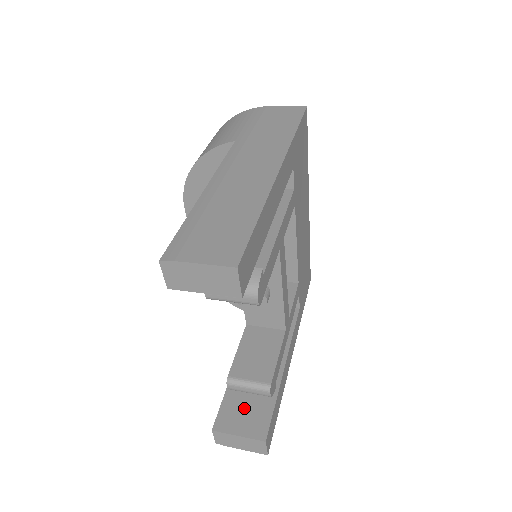
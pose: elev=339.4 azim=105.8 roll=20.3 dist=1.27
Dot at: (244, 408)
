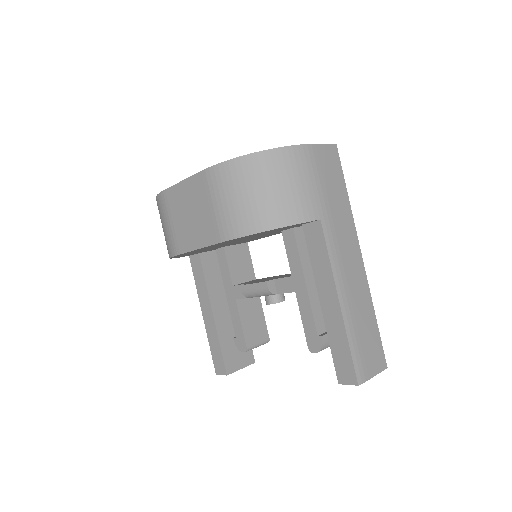
Dot at: (236, 349)
